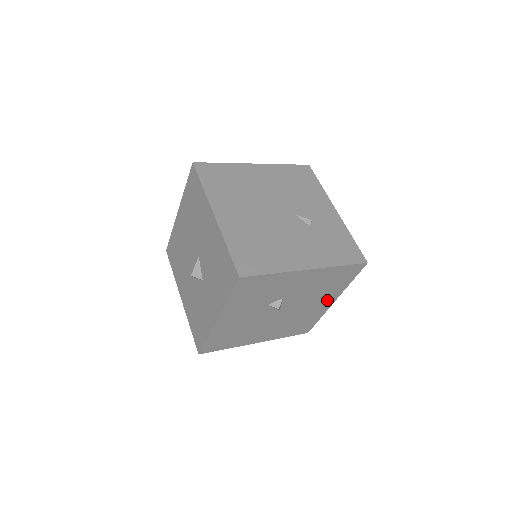
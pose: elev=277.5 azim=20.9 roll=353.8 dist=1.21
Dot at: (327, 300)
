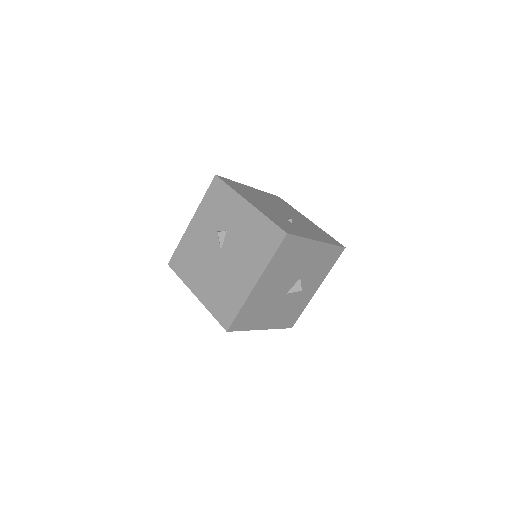
Dot at: (251, 274)
